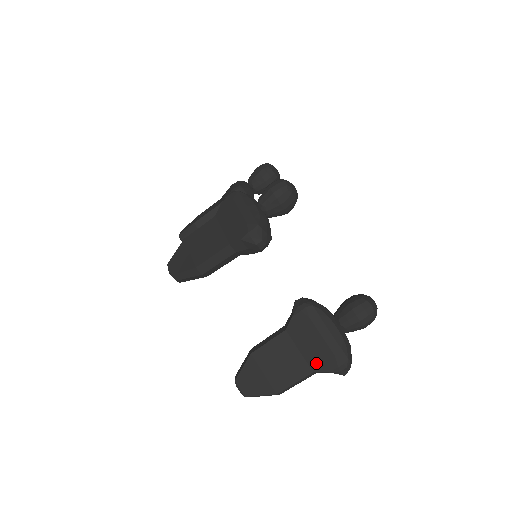
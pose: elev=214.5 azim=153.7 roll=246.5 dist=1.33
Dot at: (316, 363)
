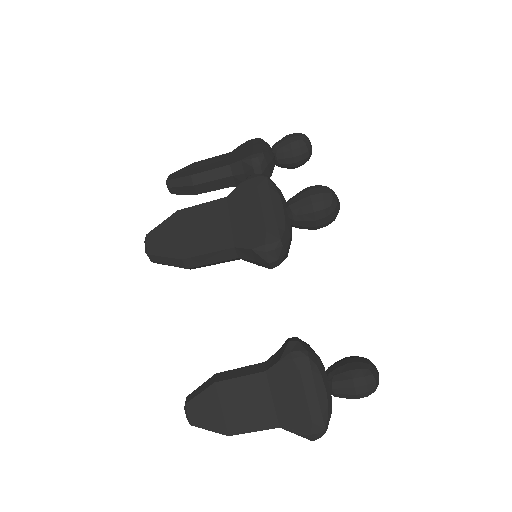
Dot at: (287, 420)
